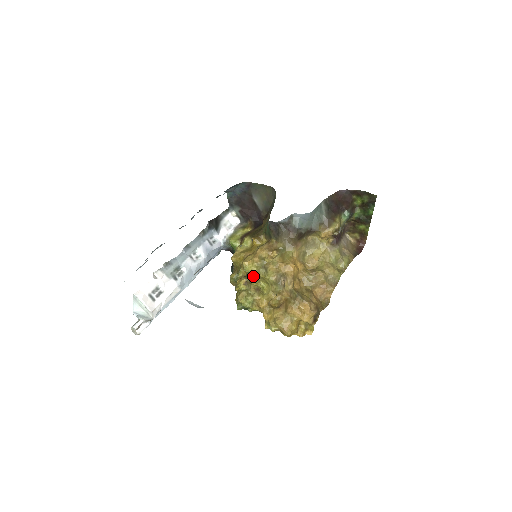
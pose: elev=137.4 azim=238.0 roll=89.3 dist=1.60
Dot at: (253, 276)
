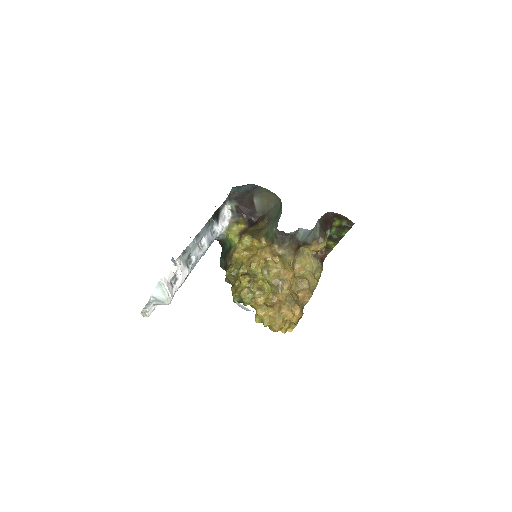
Dot at: (259, 276)
